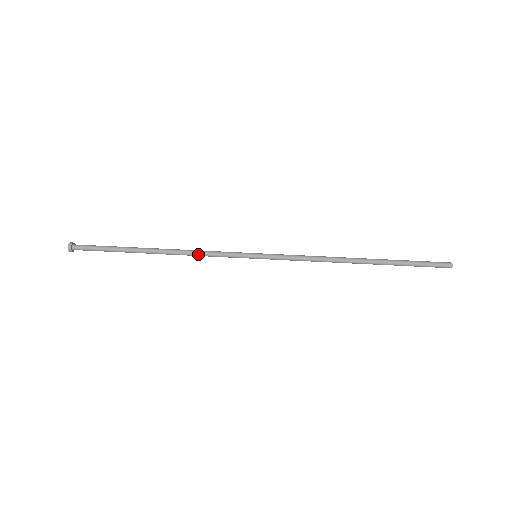
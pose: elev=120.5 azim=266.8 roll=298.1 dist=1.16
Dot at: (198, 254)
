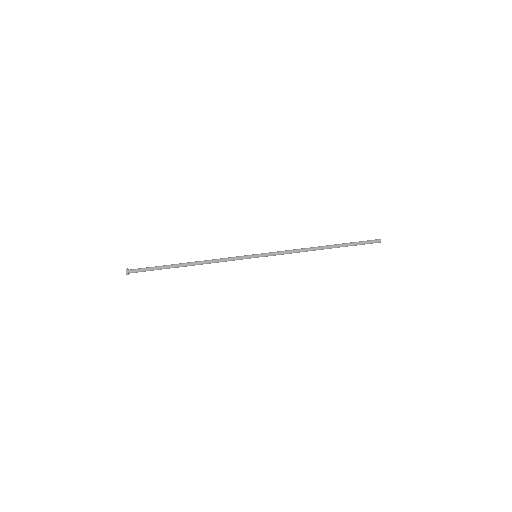
Dot at: (217, 262)
